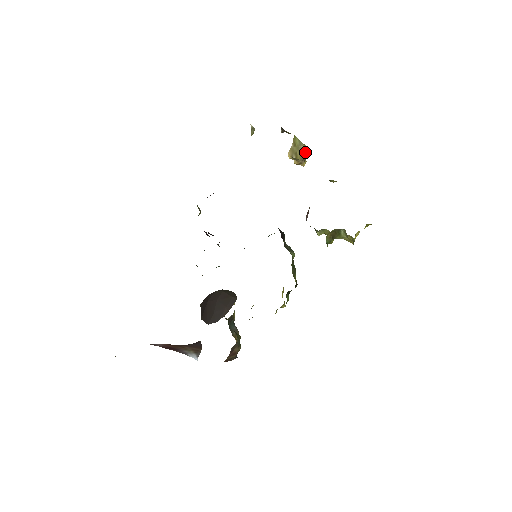
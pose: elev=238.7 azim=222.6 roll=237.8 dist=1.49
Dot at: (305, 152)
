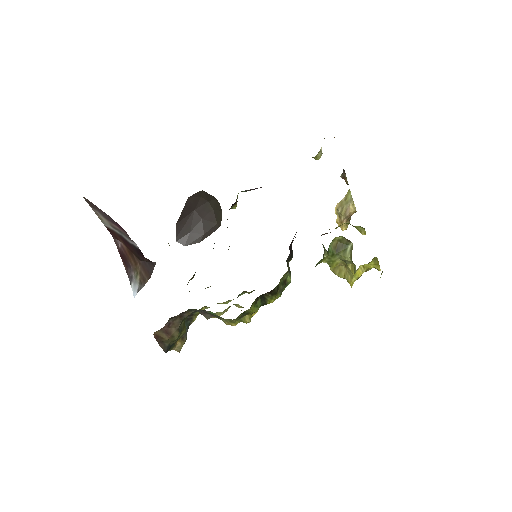
Dot at: (351, 210)
